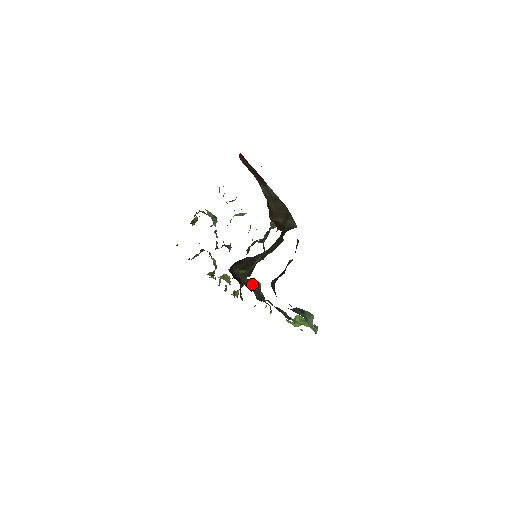
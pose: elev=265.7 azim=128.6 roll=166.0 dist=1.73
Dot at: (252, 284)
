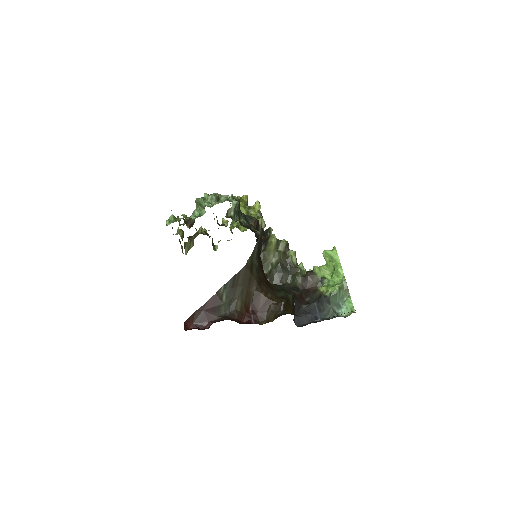
Dot at: (275, 274)
